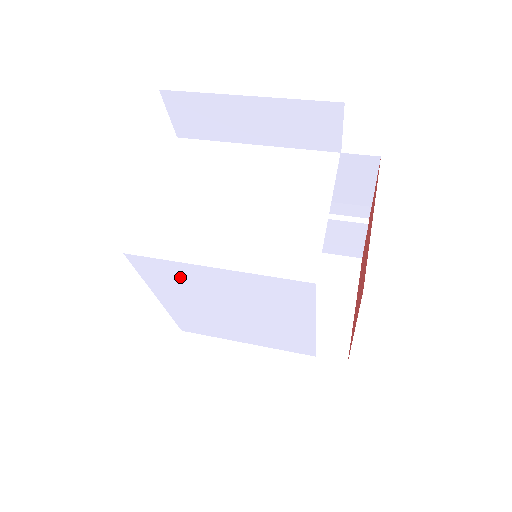
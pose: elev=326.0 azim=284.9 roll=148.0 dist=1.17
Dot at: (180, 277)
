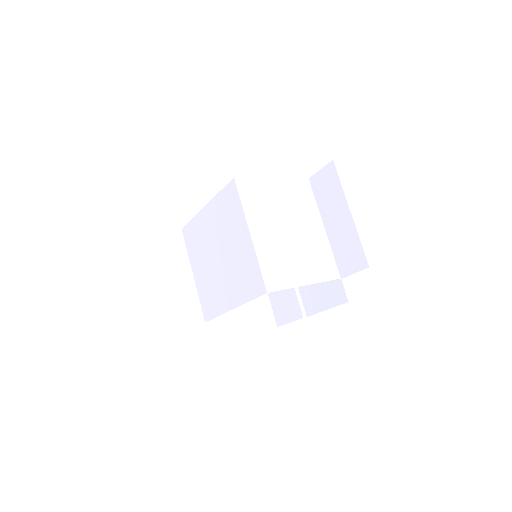
Dot at: (232, 215)
